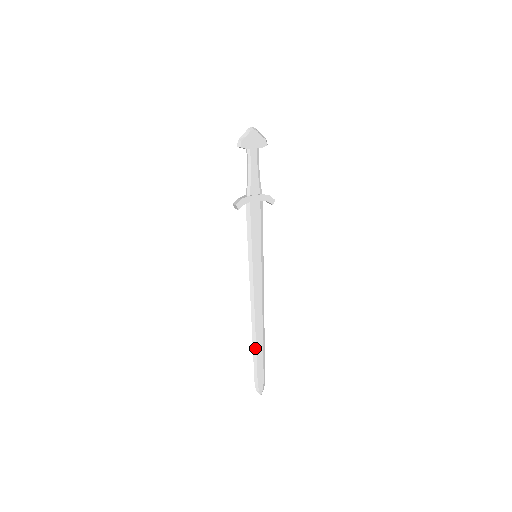
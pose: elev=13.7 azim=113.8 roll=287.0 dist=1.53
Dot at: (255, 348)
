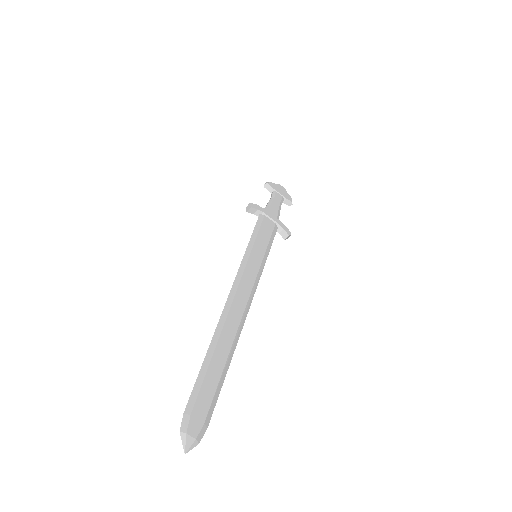
Dot at: (213, 348)
